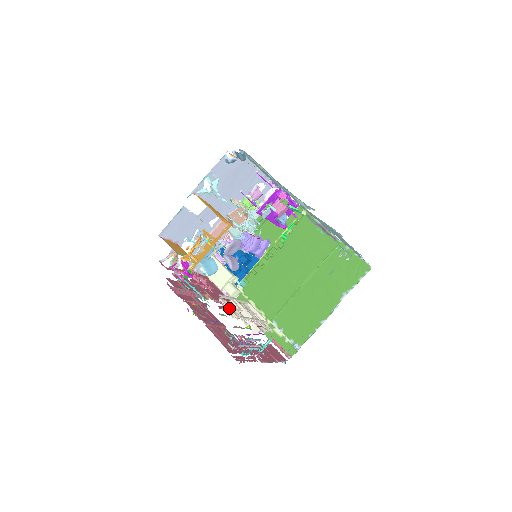
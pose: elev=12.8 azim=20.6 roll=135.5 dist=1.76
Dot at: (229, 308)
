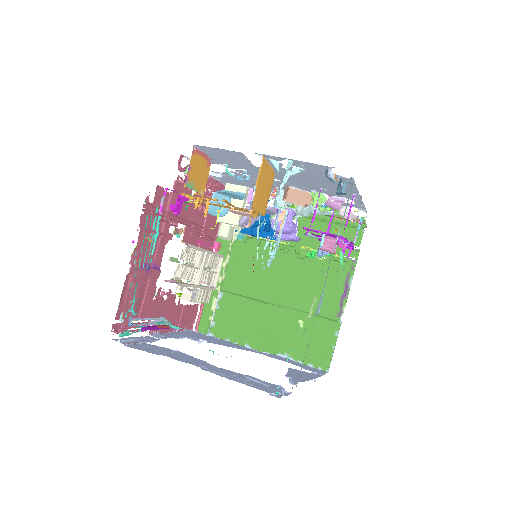
Dot at: occluded
